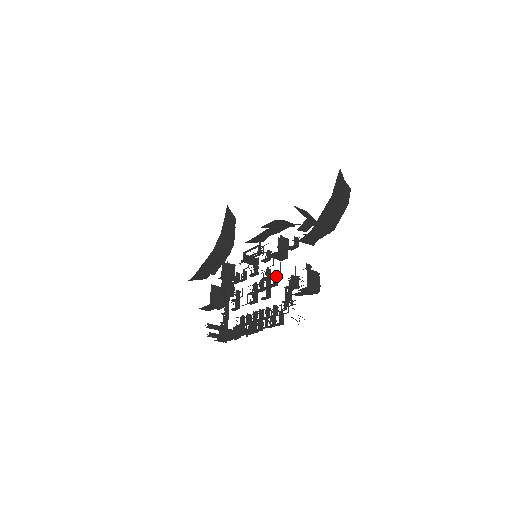
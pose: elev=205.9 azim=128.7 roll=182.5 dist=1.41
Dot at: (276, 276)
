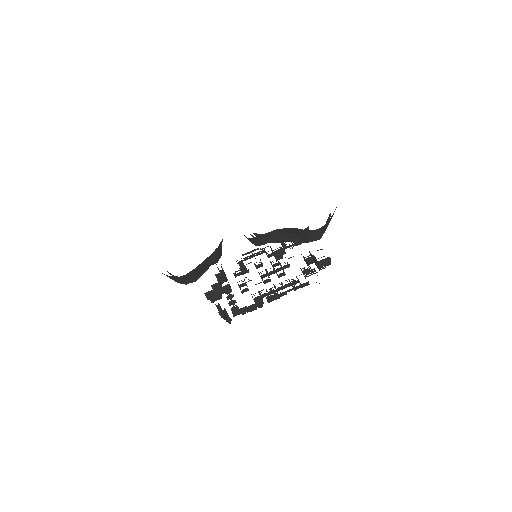
Dot at: occluded
